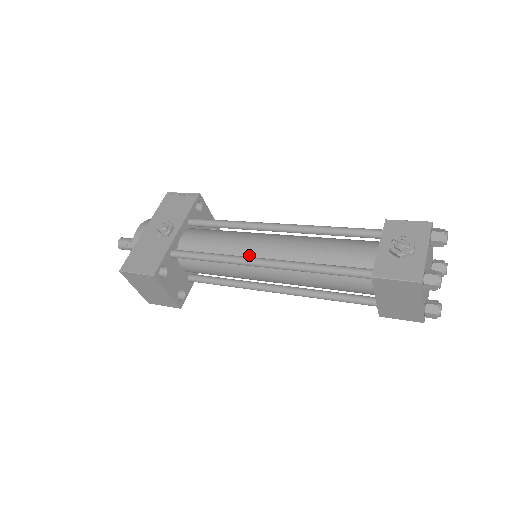
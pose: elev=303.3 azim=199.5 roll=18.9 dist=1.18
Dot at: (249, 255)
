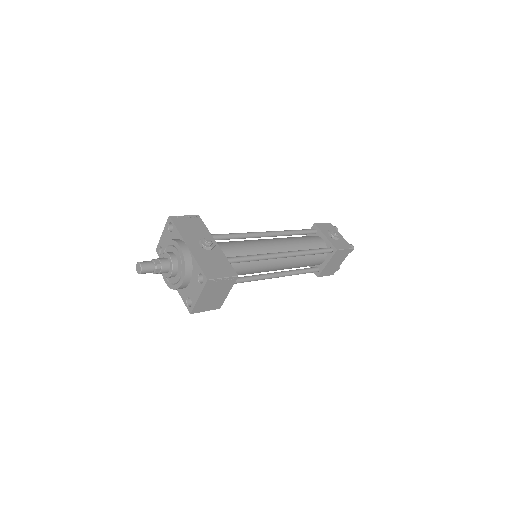
Dot at: occluded
